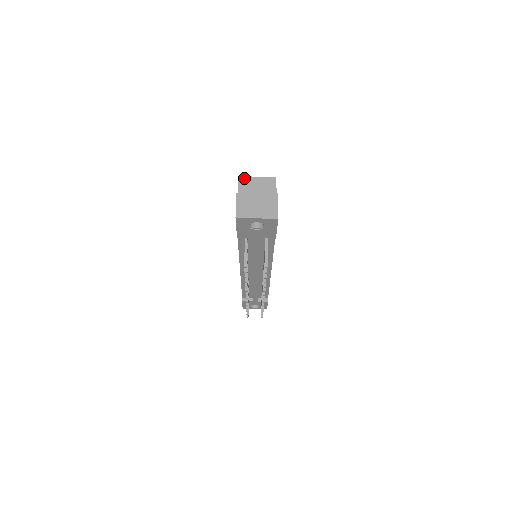
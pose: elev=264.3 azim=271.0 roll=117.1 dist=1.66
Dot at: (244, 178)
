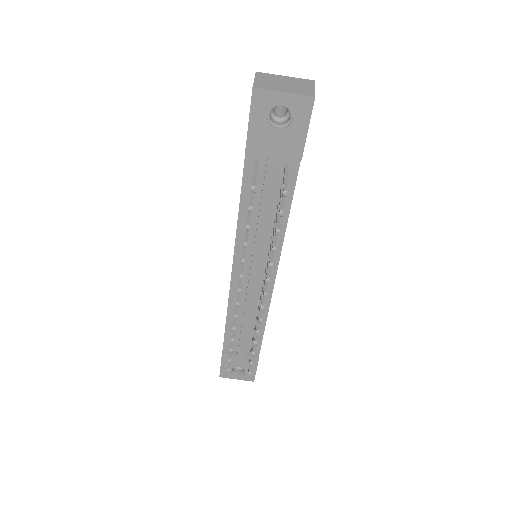
Dot at: occluded
